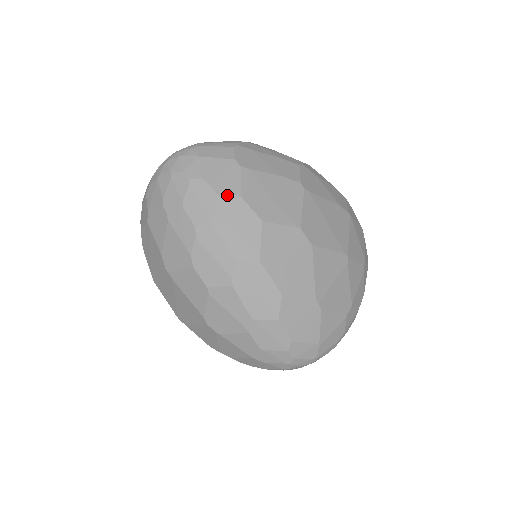
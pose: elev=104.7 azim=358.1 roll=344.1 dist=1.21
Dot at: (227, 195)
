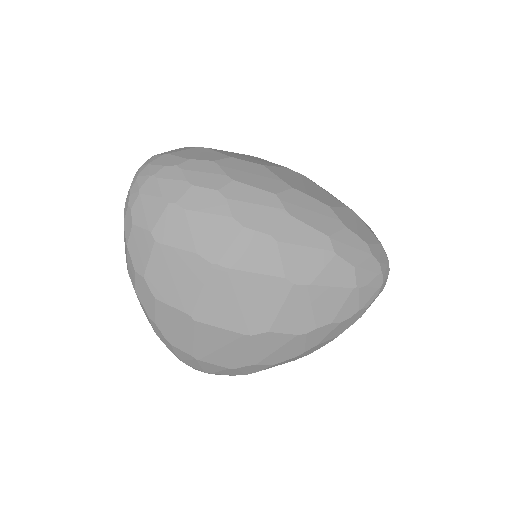
Dot at: (220, 159)
